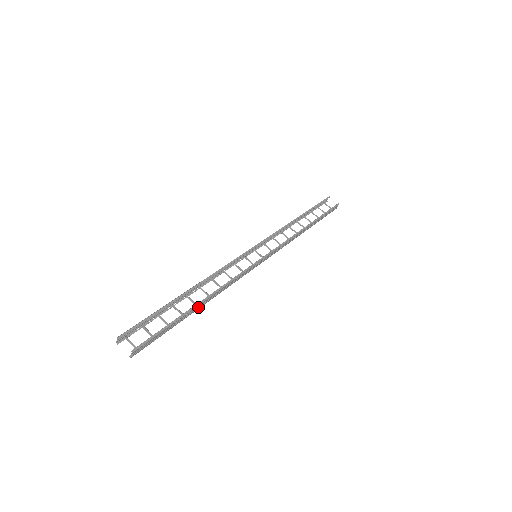
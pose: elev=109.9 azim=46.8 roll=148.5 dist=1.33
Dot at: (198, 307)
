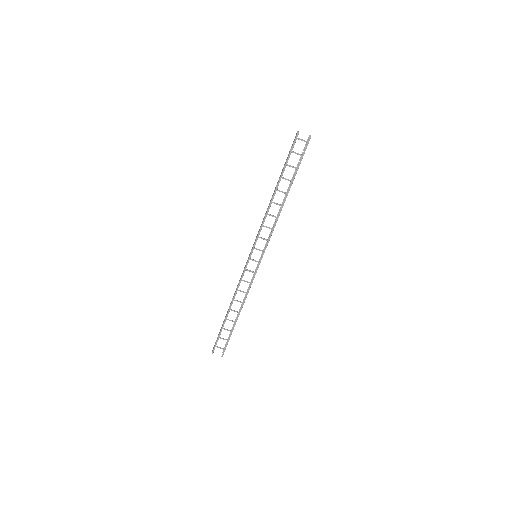
Dot at: occluded
